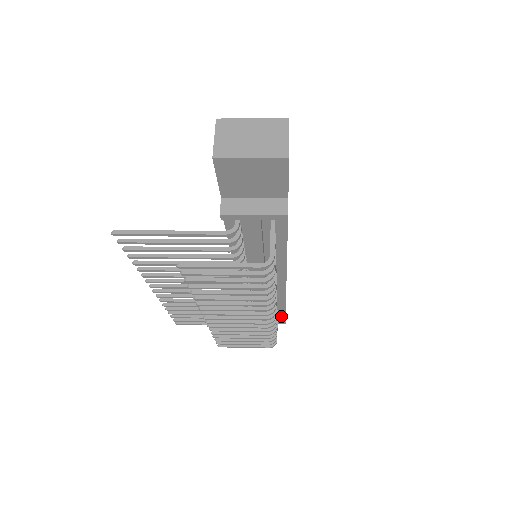
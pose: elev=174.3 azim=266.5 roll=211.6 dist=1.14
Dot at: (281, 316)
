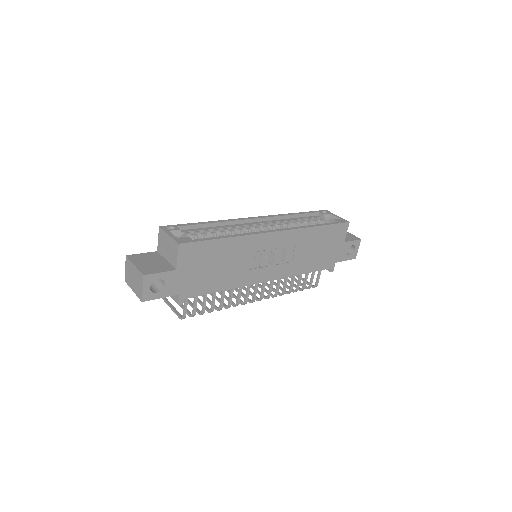
Dot at: occluded
